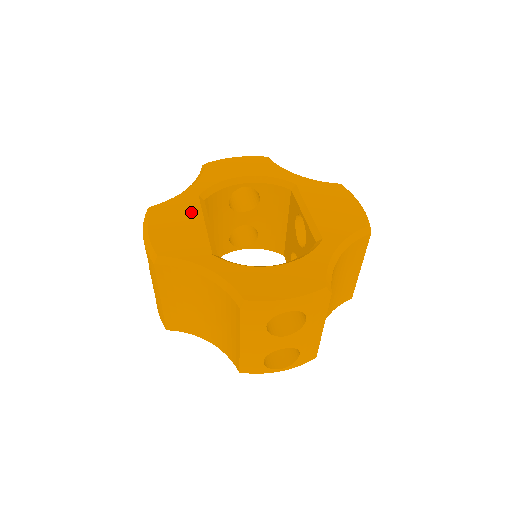
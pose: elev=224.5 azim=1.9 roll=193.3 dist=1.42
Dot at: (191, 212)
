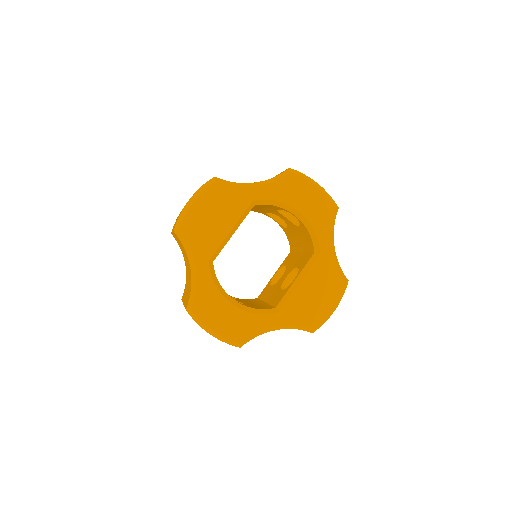
Dot at: (233, 212)
